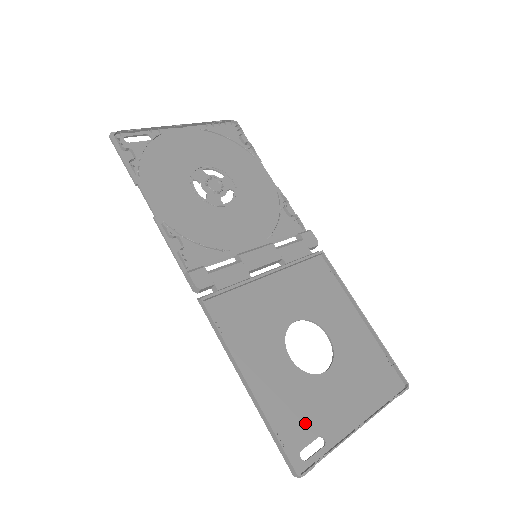
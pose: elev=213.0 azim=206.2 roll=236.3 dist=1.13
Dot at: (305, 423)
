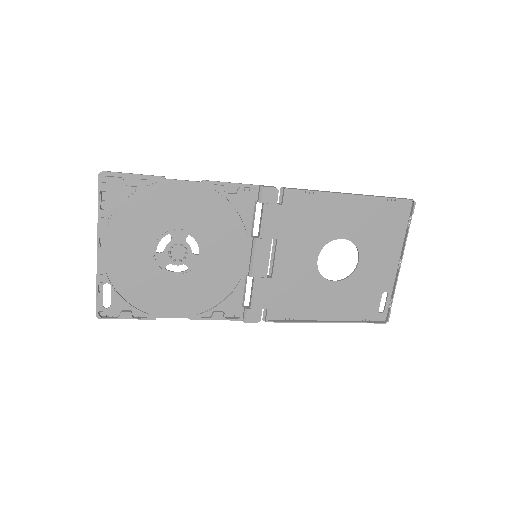
Dot at: (370, 298)
